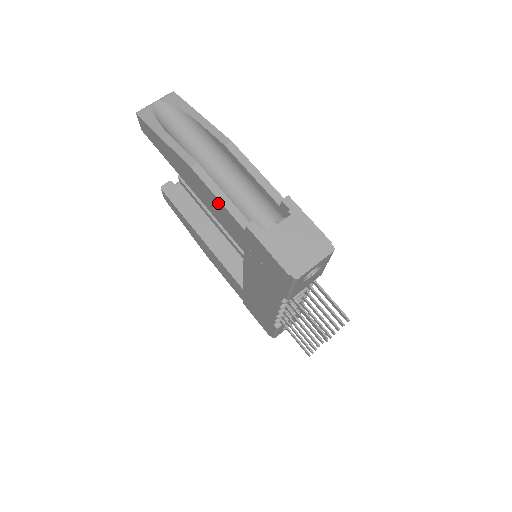
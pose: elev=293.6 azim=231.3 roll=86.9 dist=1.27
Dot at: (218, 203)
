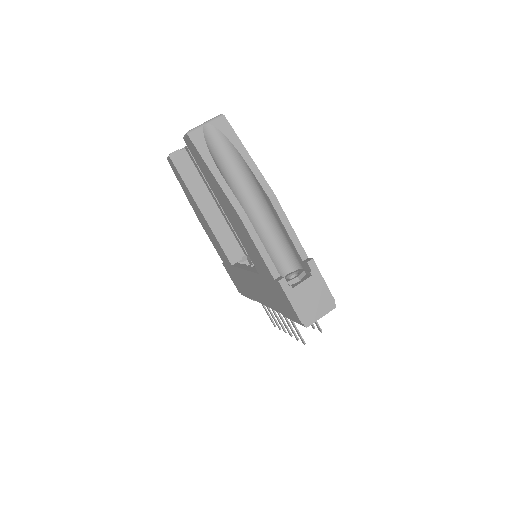
Dot at: (255, 249)
